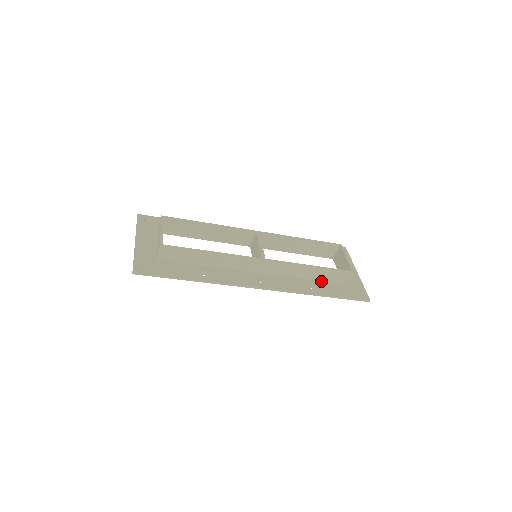
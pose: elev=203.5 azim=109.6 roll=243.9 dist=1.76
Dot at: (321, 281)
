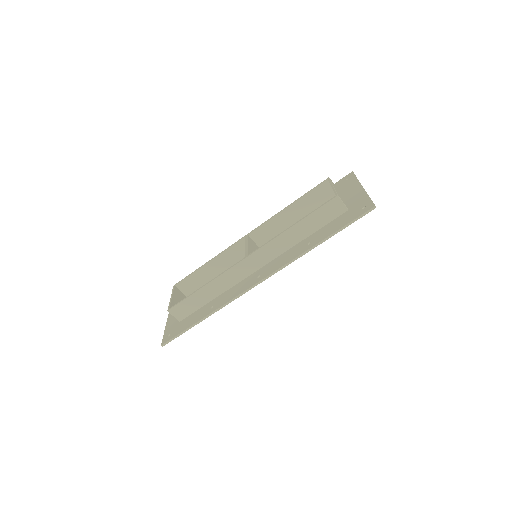
Dot at: (319, 229)
